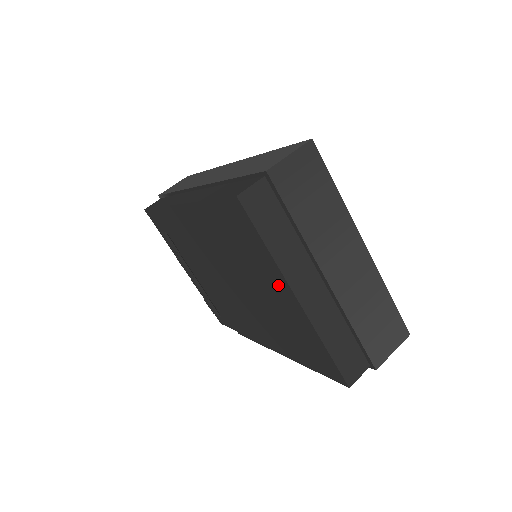
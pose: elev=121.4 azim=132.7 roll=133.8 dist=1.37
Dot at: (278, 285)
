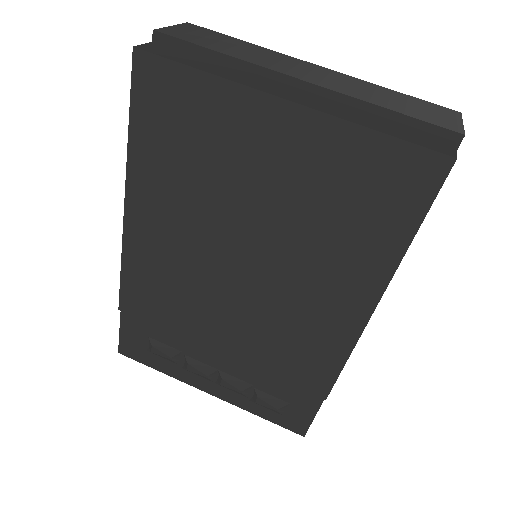
Dot at: (258, 124)
